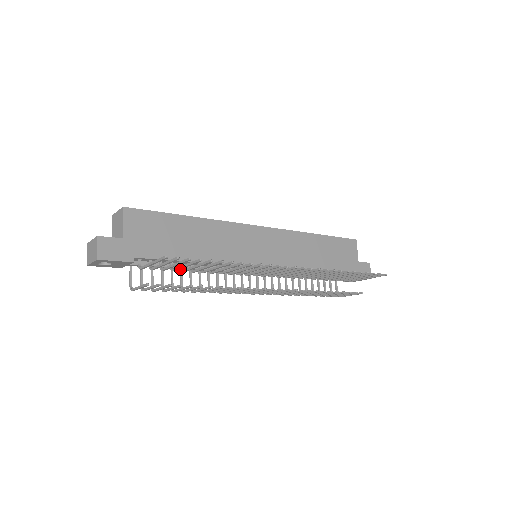
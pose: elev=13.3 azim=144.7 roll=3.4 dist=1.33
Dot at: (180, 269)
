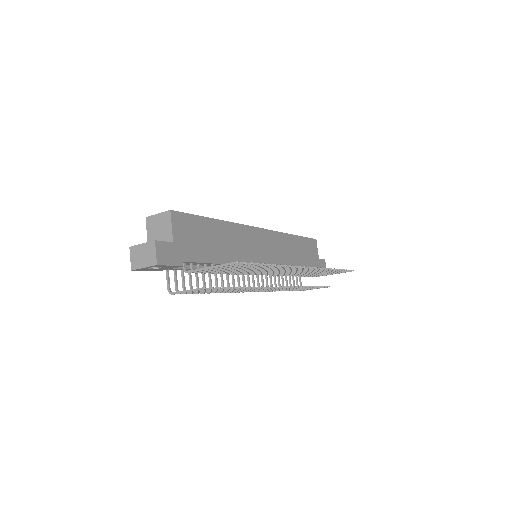
Dot at: occluded
